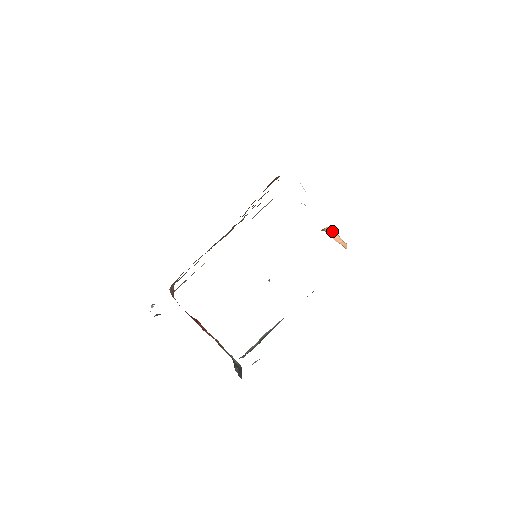
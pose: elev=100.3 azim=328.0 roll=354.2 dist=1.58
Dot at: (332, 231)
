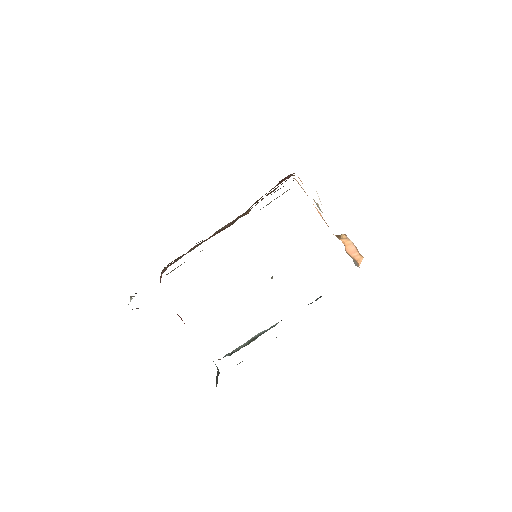
Dot at: (348, 241)
